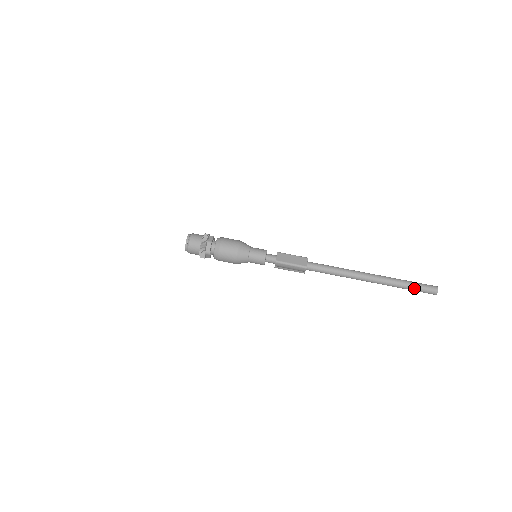
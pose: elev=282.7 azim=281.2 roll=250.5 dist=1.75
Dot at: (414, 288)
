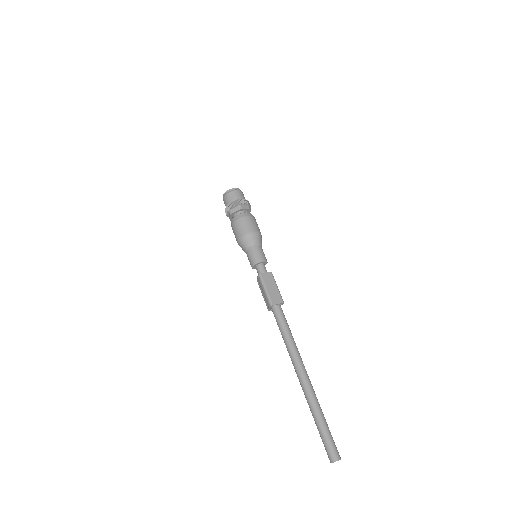
Dot at: (321, 431)
